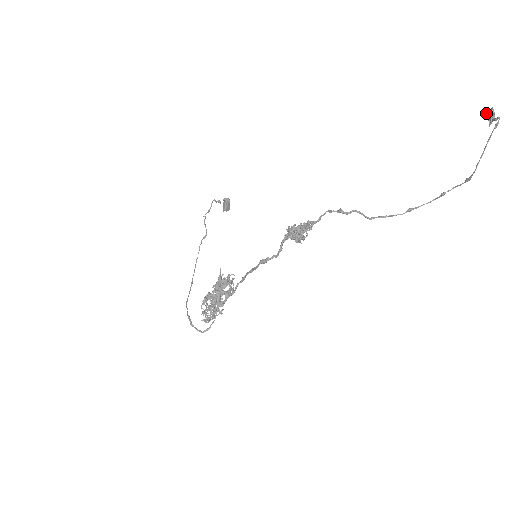
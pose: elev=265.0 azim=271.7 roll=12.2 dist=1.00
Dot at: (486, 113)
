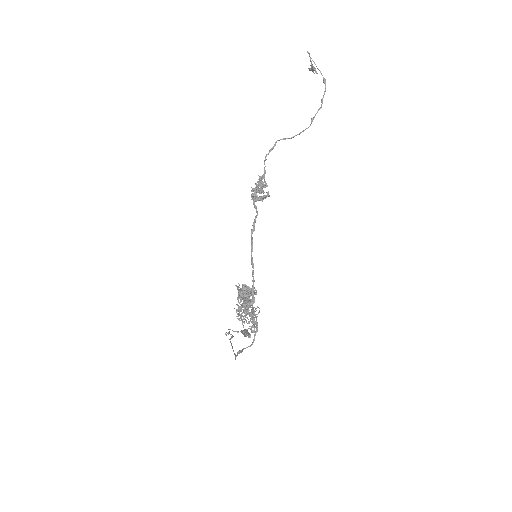
Dot at: (309, 70)
